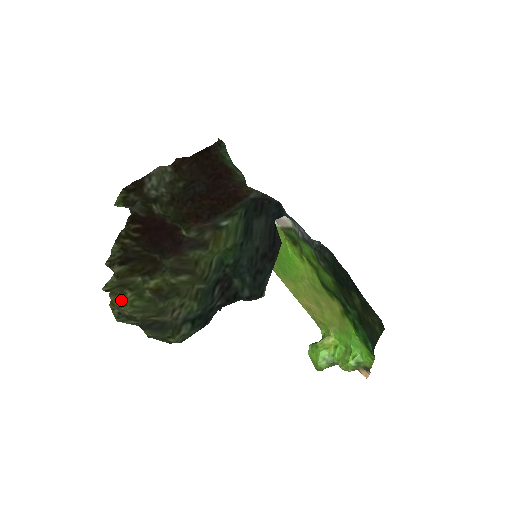
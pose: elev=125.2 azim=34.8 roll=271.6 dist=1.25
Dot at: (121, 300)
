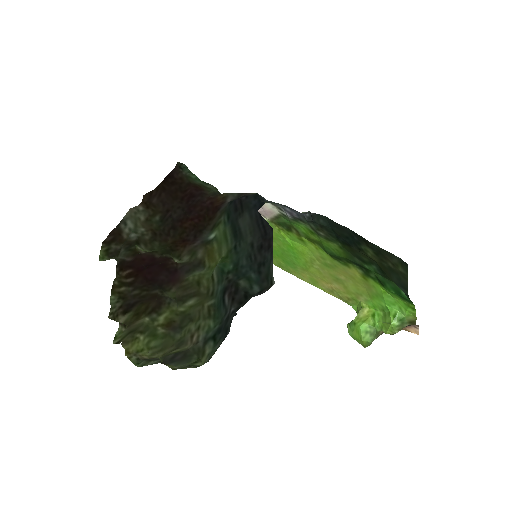
Dot at: (135, 346)
